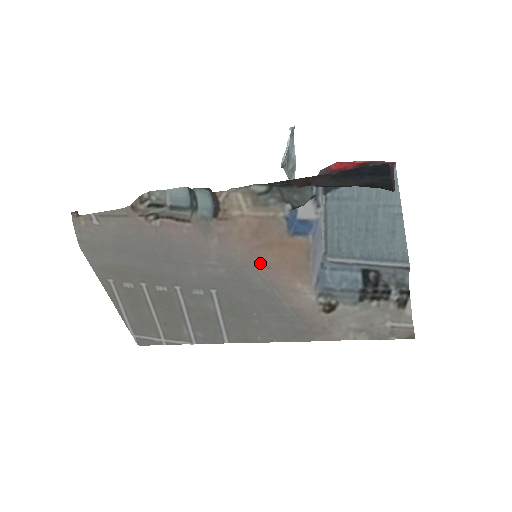
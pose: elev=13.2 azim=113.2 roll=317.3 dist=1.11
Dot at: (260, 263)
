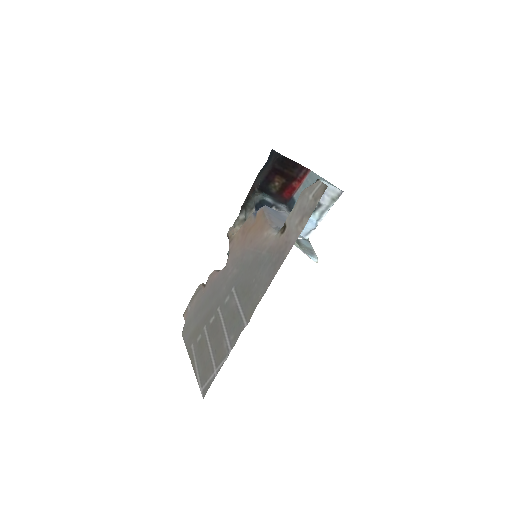
Dot at: (248, 244)
